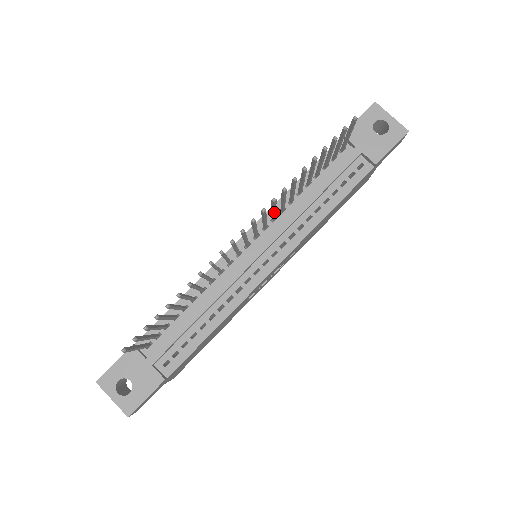
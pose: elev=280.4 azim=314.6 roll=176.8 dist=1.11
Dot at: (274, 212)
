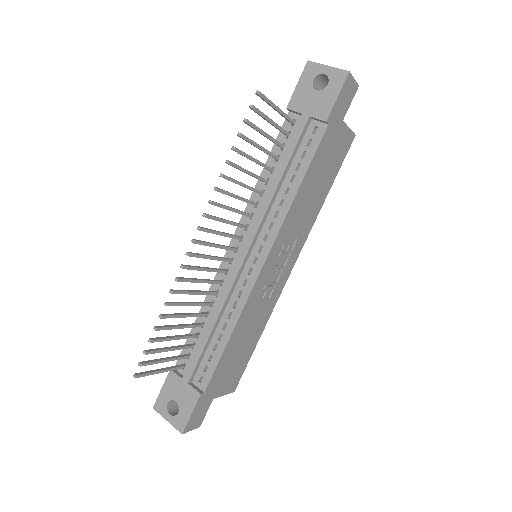
Dot at: (234, 211)
